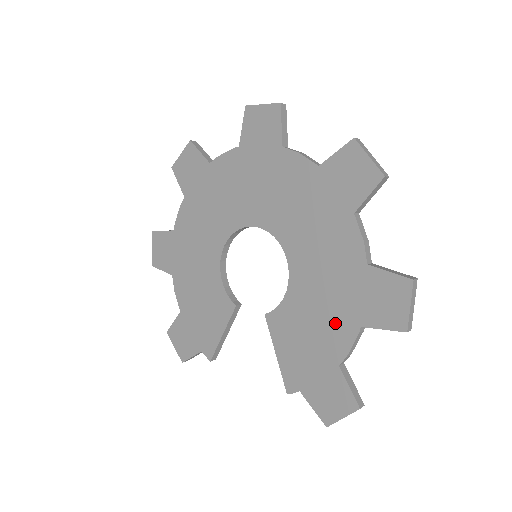
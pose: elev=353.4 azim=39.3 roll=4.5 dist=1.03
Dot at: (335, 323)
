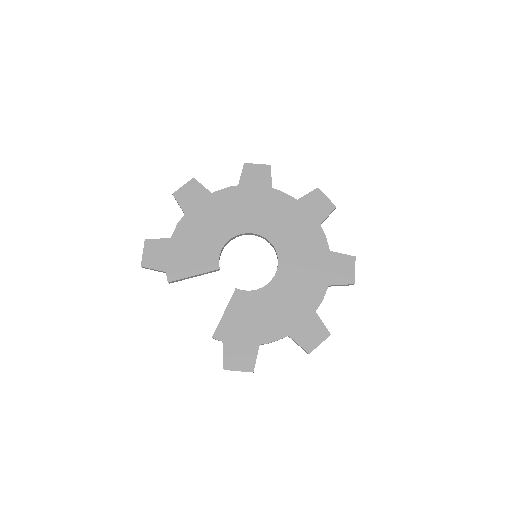
Dot at: (276, 324)
